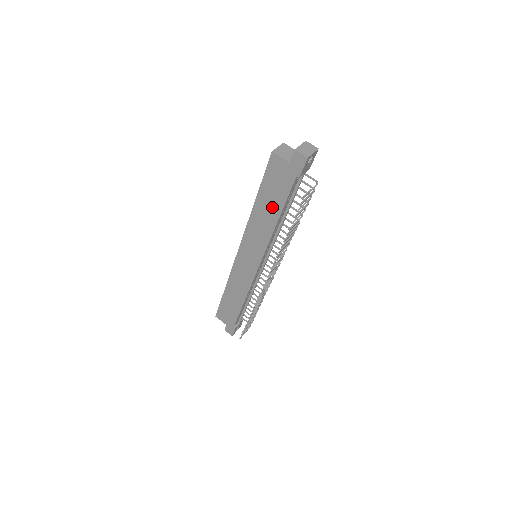
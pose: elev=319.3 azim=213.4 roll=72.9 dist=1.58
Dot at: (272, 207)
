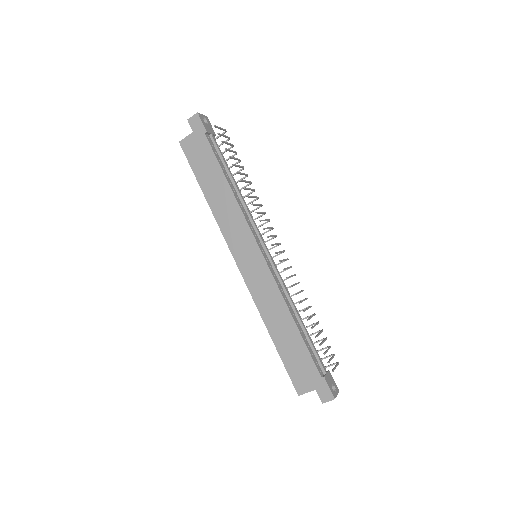
Dot at: (216, 180)
